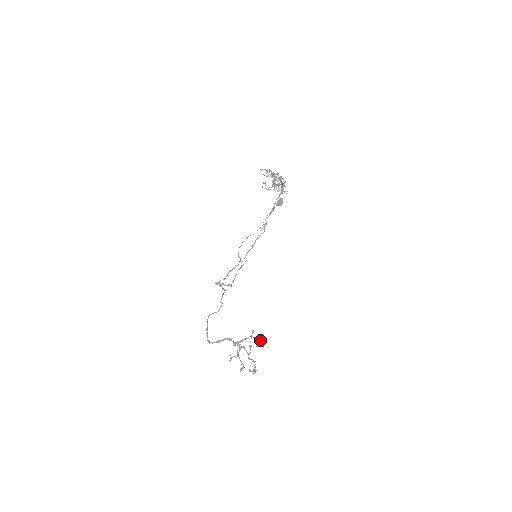
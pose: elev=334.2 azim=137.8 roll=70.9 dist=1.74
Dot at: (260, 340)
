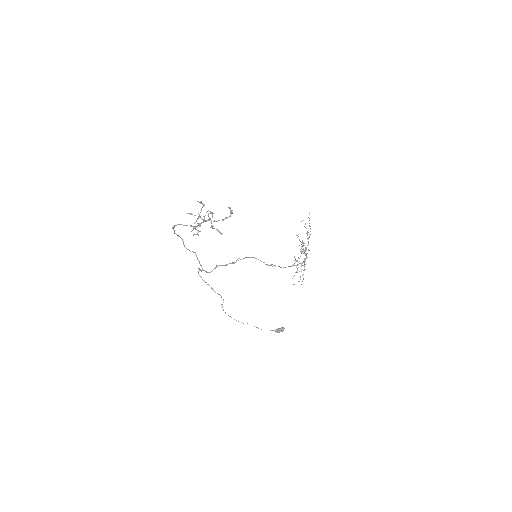
Dot at: occluded
